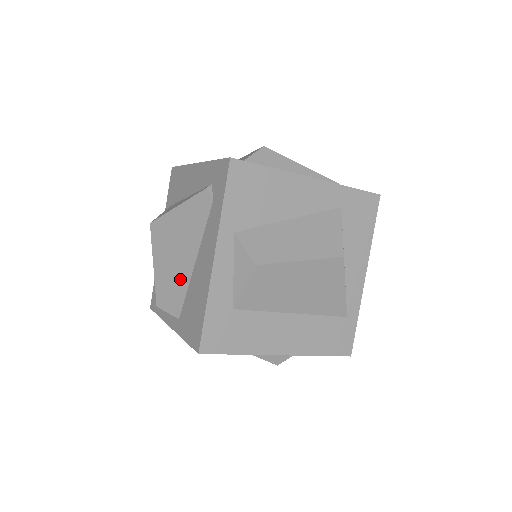
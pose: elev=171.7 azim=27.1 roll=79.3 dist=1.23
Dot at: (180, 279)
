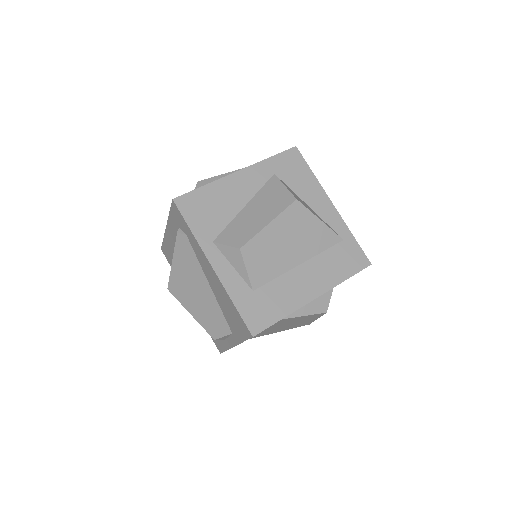
Dot at: (211, 306)
